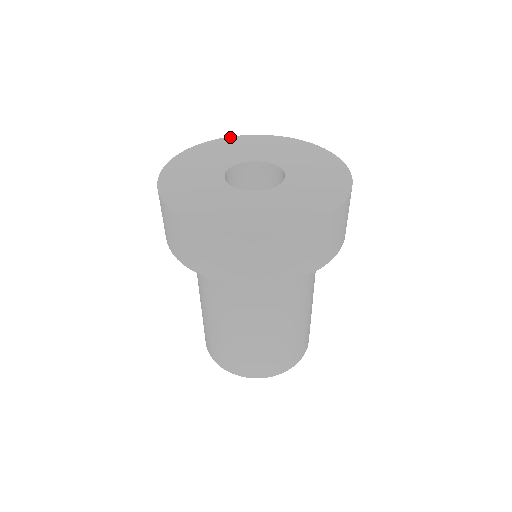
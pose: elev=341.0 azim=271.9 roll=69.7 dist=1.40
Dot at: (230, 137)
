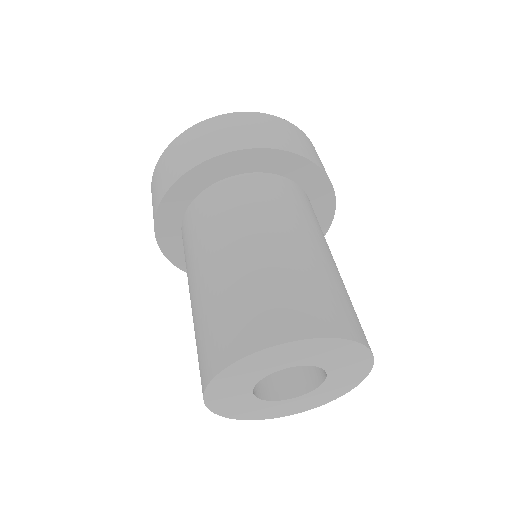
Dot at: occluded
